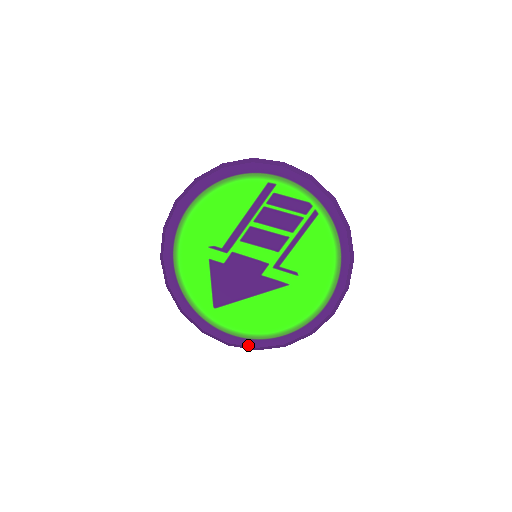
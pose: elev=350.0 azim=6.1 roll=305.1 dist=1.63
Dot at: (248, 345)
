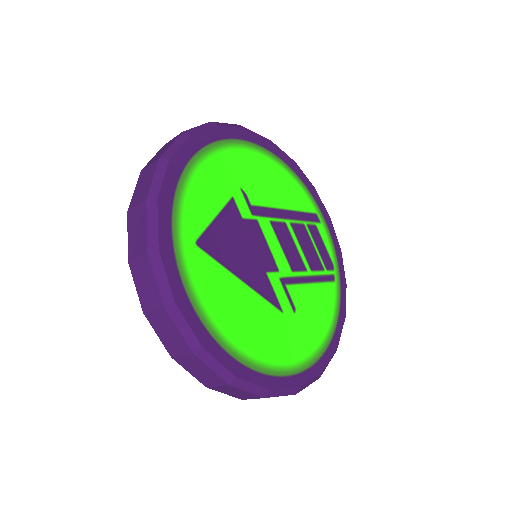
Dot at: (196, 332)
